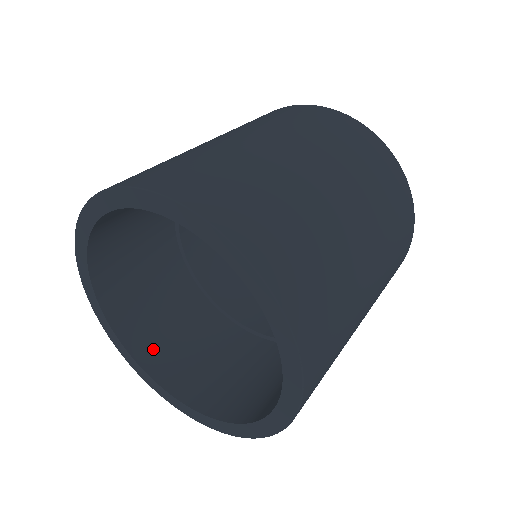
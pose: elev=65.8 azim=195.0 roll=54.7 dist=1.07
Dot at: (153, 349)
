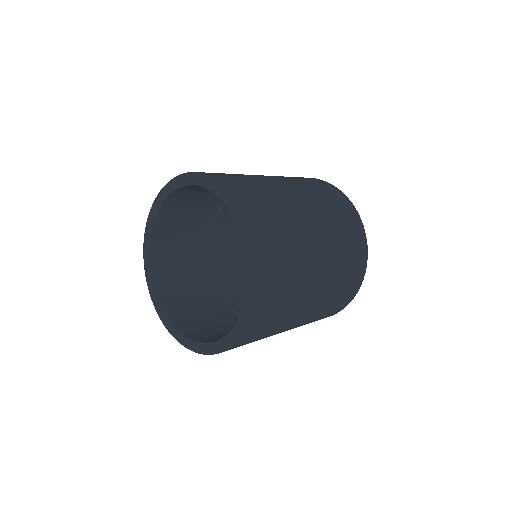
Dot at: (163, 240)
